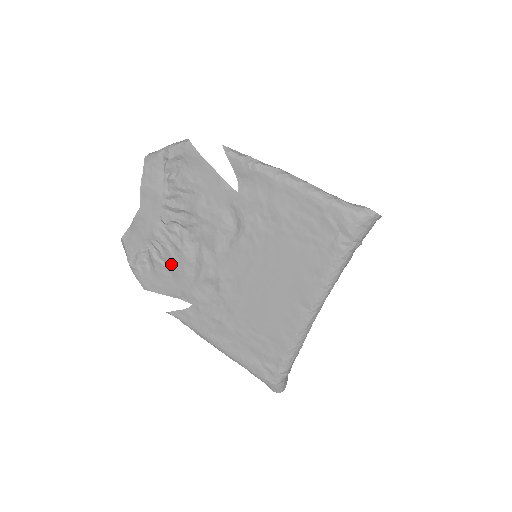
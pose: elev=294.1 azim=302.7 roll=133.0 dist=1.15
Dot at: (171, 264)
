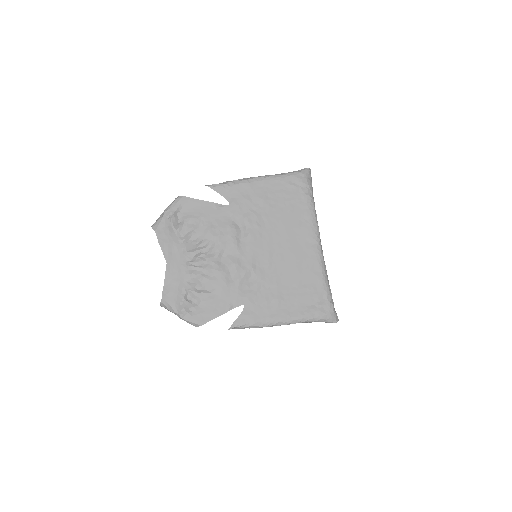
Dot at: (212, 287)
